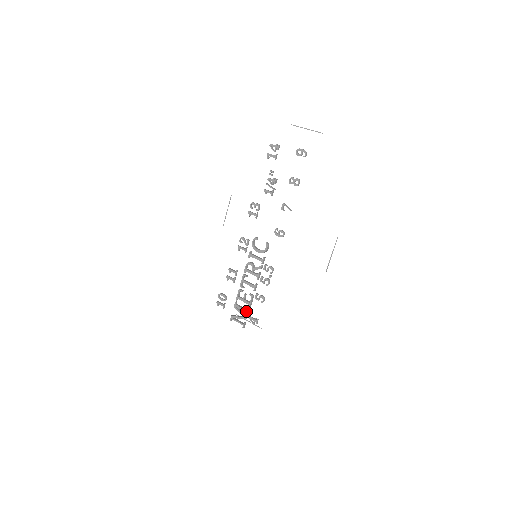
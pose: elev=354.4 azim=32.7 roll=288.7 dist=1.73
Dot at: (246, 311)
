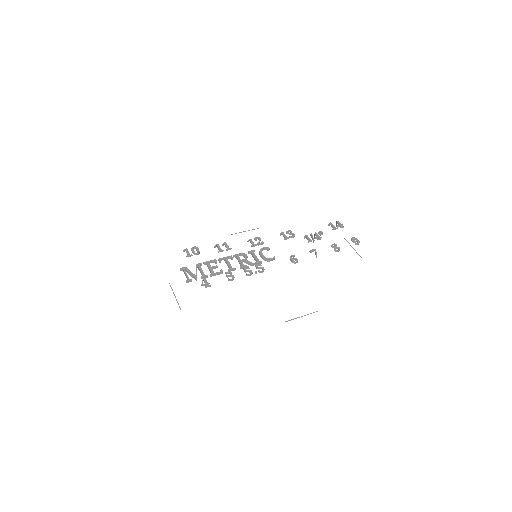
Dot at: (204, 274)
